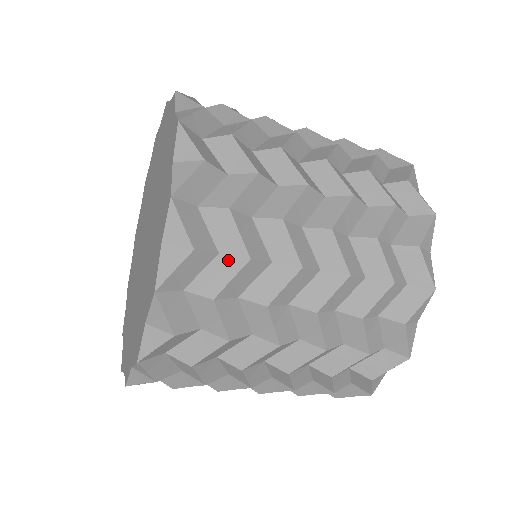
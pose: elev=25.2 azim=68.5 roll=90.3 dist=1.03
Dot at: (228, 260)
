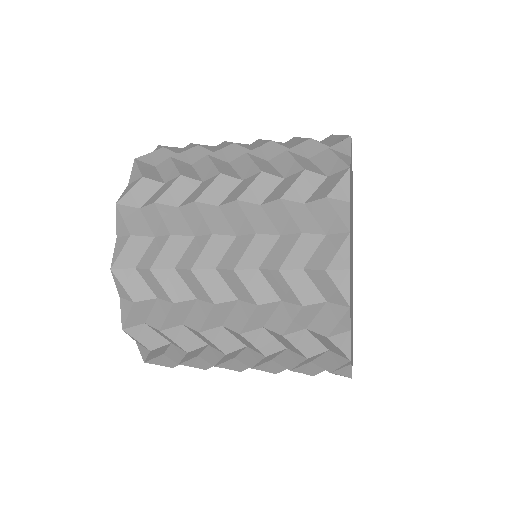
Dot at: (159, 240)
